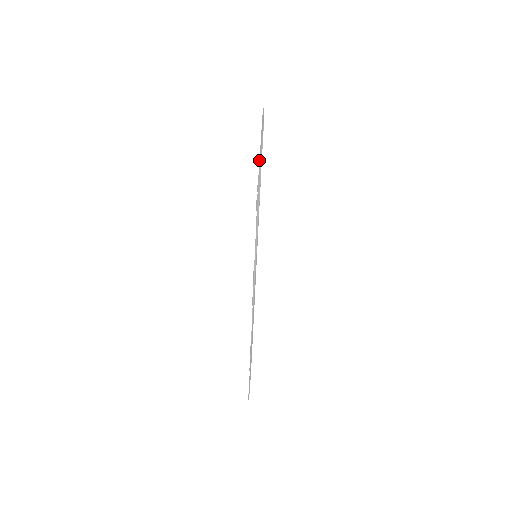
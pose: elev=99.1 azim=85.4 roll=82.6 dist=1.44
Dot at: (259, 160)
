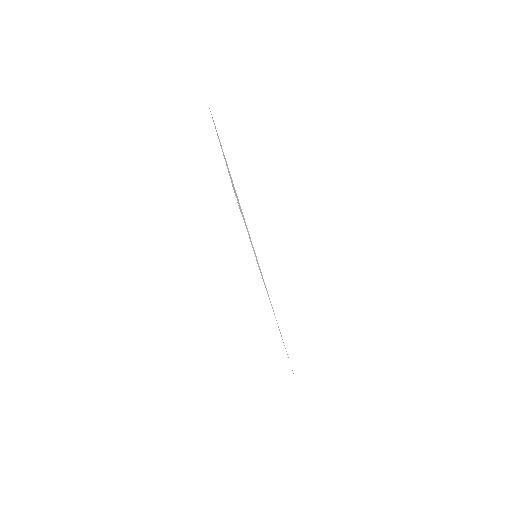
Dot at: occluded
